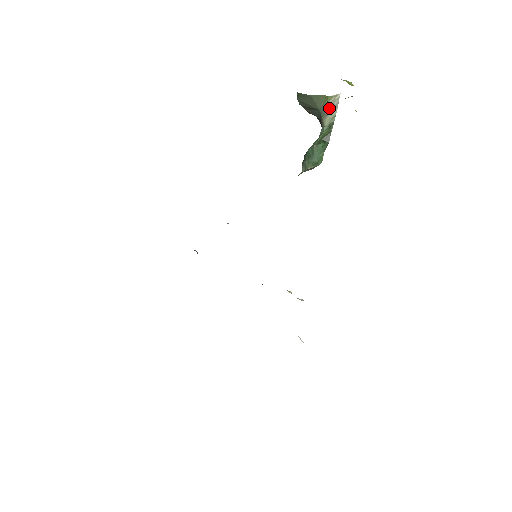
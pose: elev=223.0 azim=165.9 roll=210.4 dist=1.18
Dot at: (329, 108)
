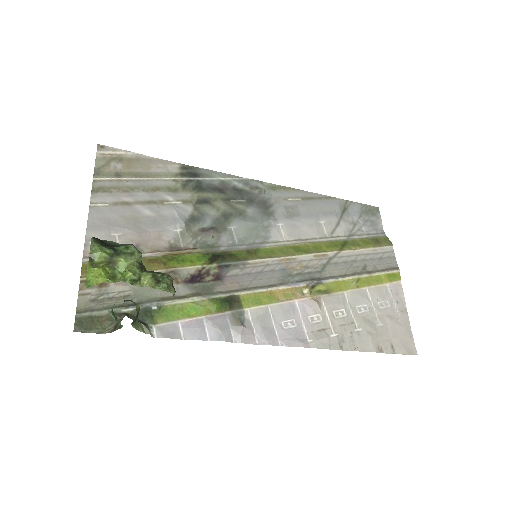
Dot at: occluded
